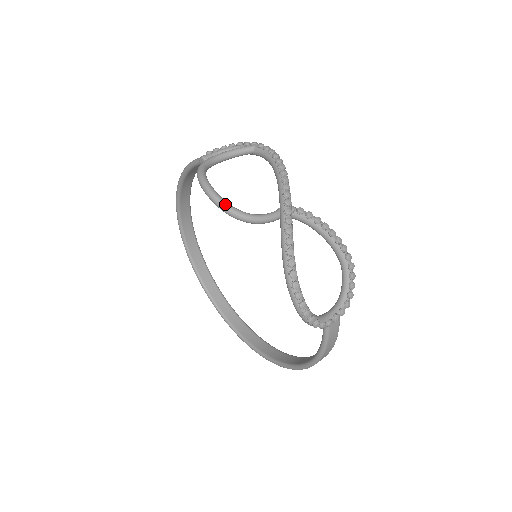
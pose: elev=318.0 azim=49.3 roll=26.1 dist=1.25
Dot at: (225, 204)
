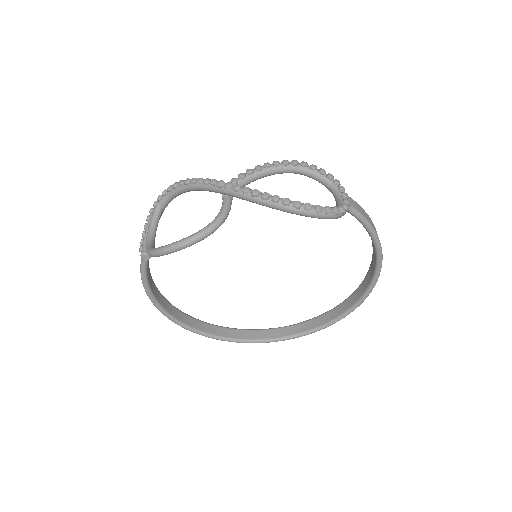
Dot at: (193, 236)
